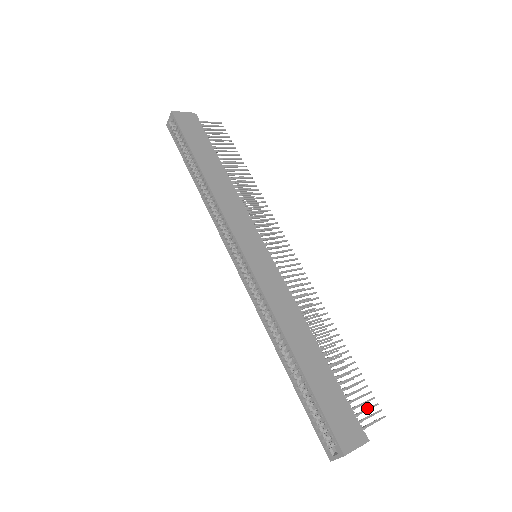
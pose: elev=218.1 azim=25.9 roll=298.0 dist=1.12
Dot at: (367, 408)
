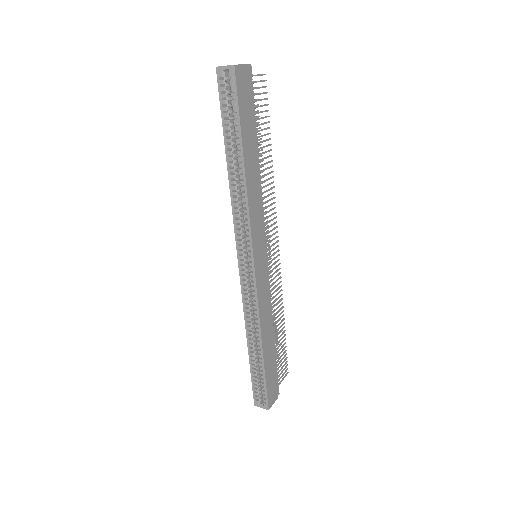
Dot at: occluded
